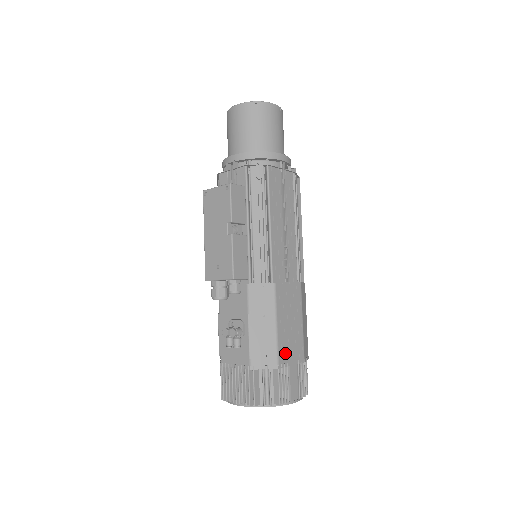
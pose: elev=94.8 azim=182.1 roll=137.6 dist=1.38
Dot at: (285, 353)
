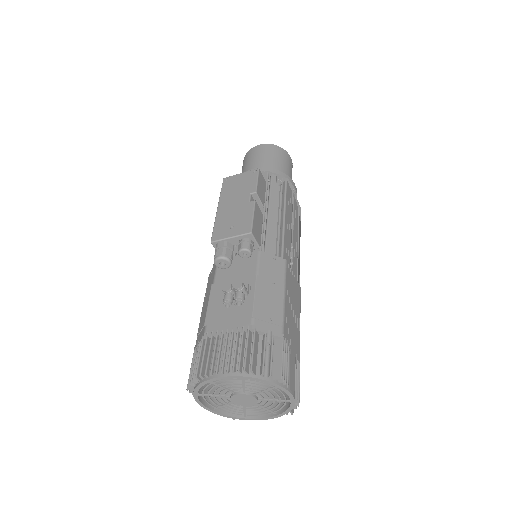
Dot at: (288, 332)
